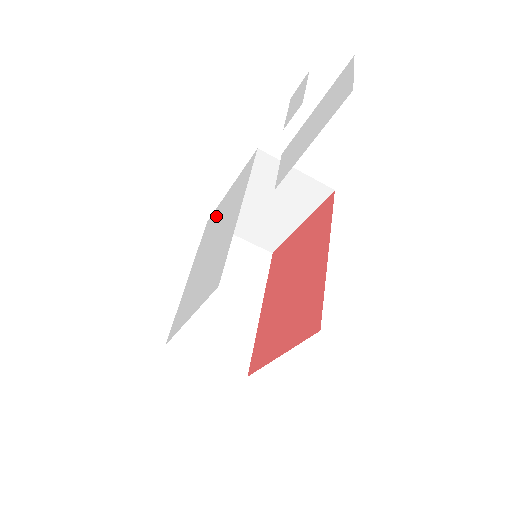
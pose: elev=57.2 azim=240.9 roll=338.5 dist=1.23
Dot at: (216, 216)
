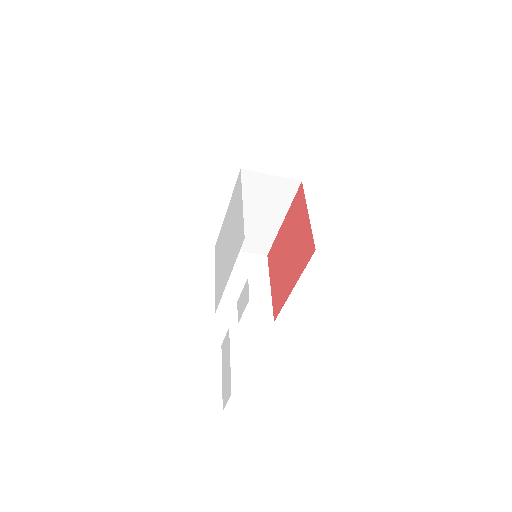
Dot at: (237, 203)
